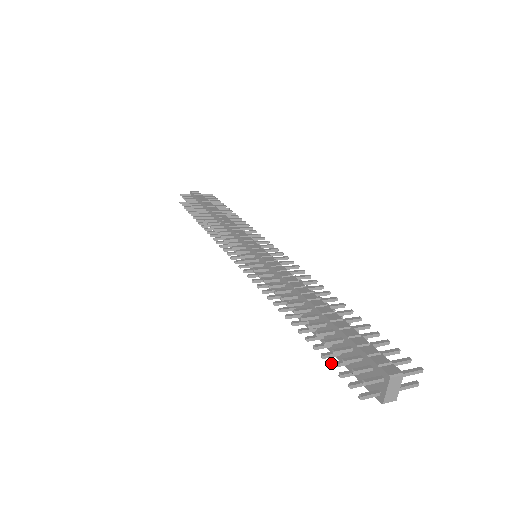
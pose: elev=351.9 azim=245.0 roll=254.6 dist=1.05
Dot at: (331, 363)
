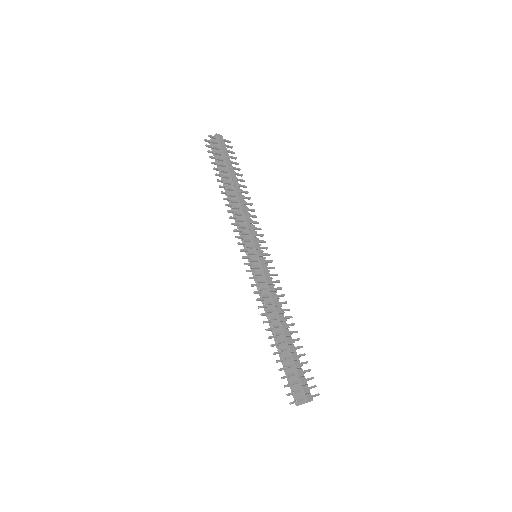
Dot at: (283, 377)
